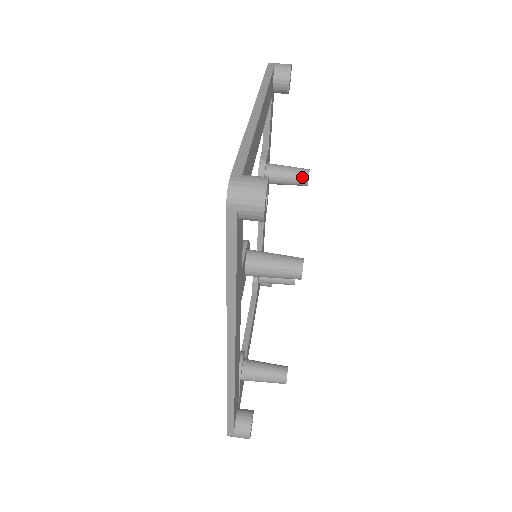
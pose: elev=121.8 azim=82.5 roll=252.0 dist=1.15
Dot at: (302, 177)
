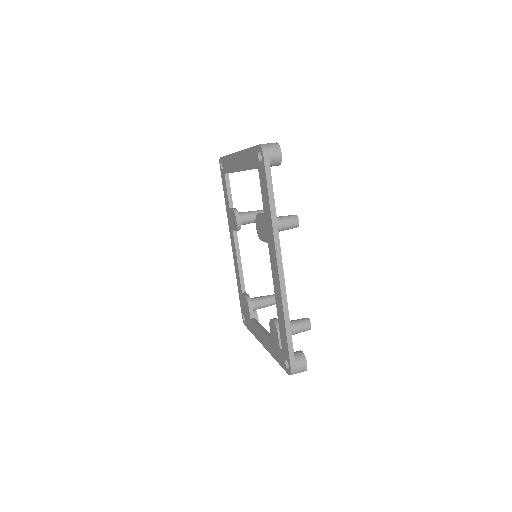
Dot at: occluded
